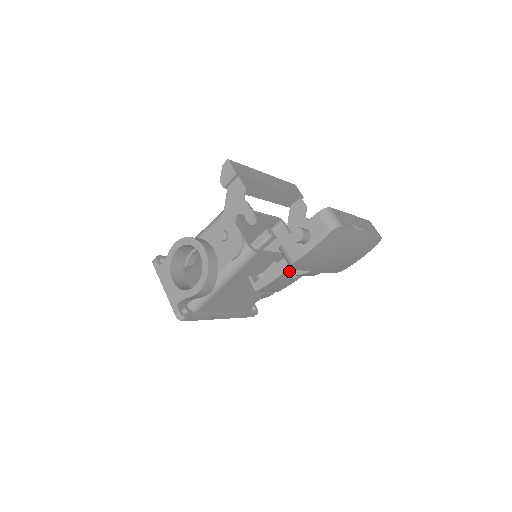
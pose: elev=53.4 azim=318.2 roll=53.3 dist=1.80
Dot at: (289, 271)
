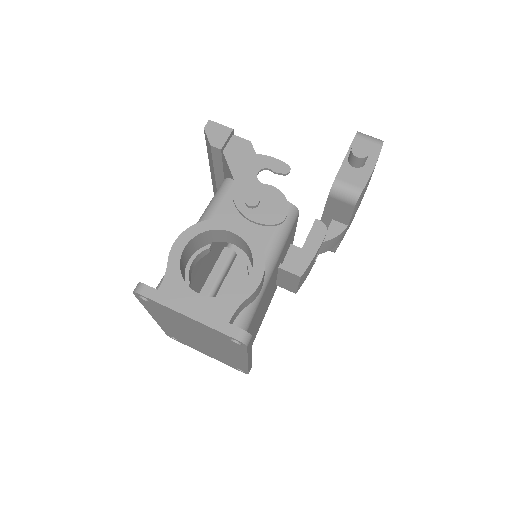
Dot at: occluded
